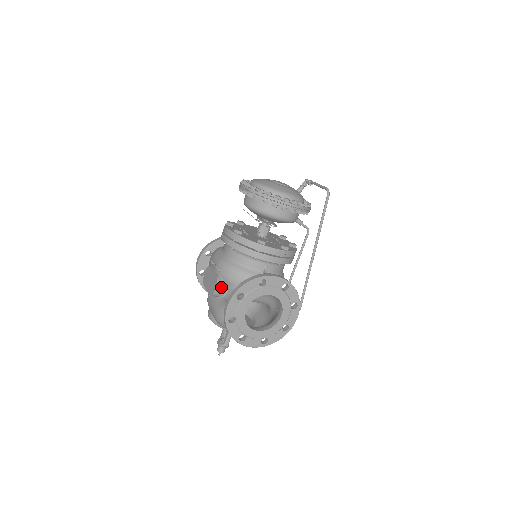
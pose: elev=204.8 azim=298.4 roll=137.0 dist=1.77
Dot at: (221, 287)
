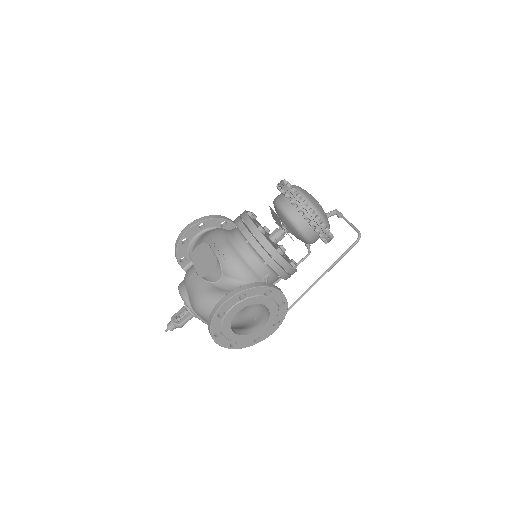
Dot at: (217, 273)
